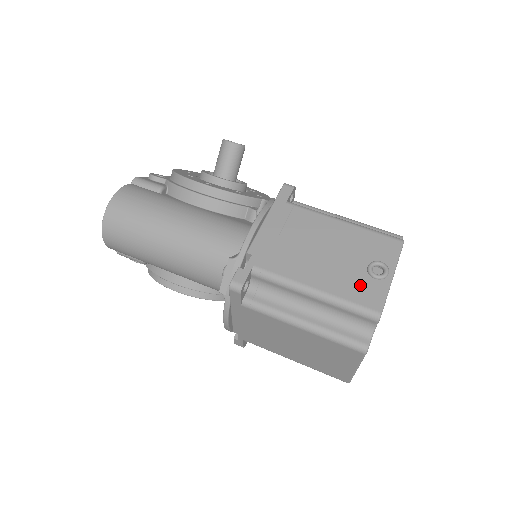
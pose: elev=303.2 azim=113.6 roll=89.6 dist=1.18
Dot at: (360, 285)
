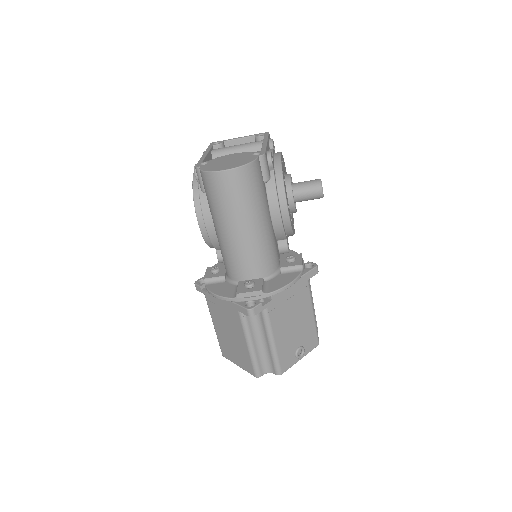
Dot at: (289, 355)
